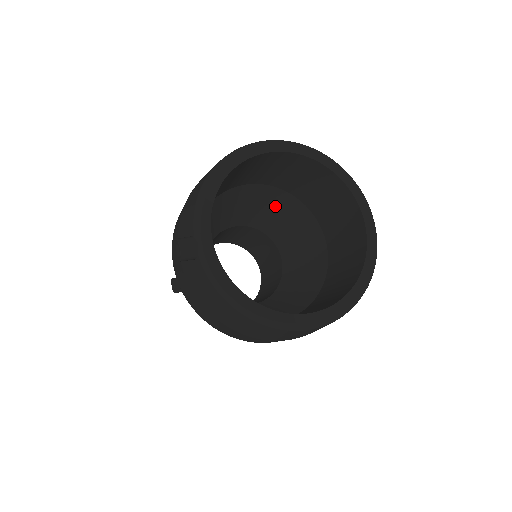
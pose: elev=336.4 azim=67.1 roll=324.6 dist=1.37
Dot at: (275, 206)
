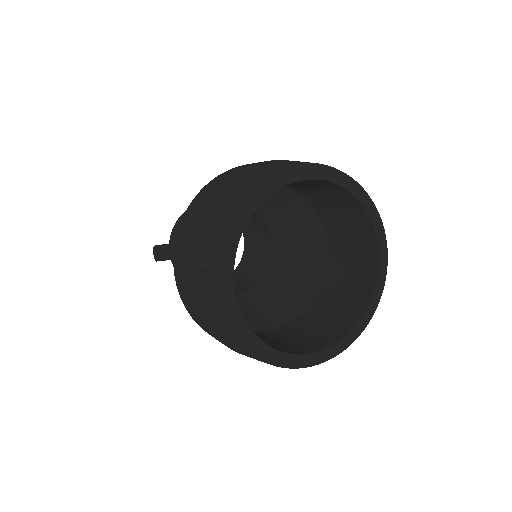
Dot at: (283, 202)
